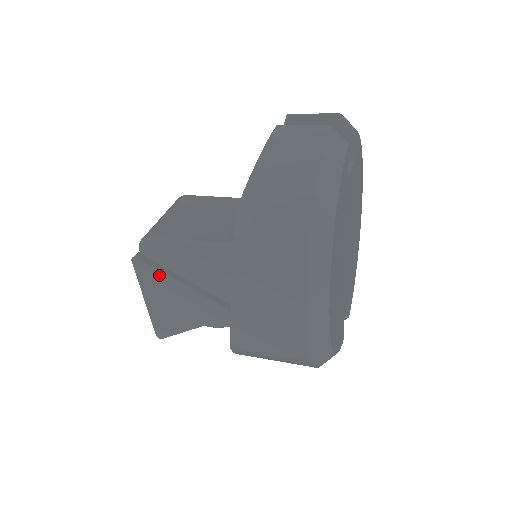
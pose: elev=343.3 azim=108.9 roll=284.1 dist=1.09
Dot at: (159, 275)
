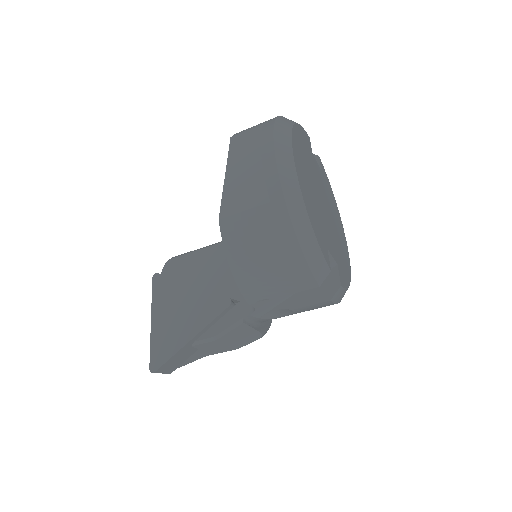
Dot at: (172, 284)
